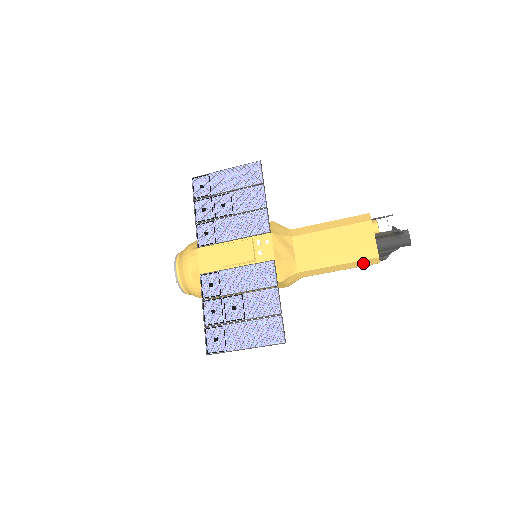
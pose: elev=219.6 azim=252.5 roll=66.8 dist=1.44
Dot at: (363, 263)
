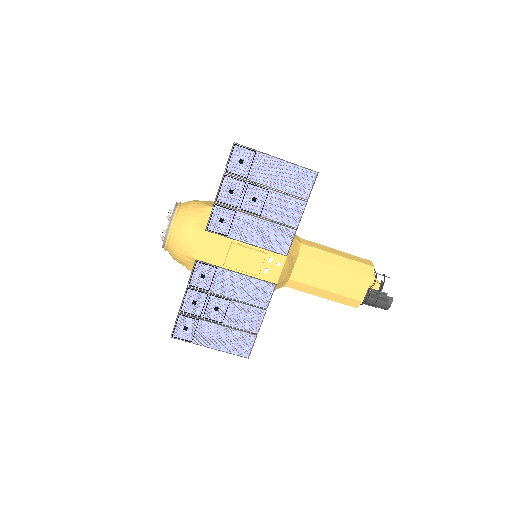
Dot at: occluded
